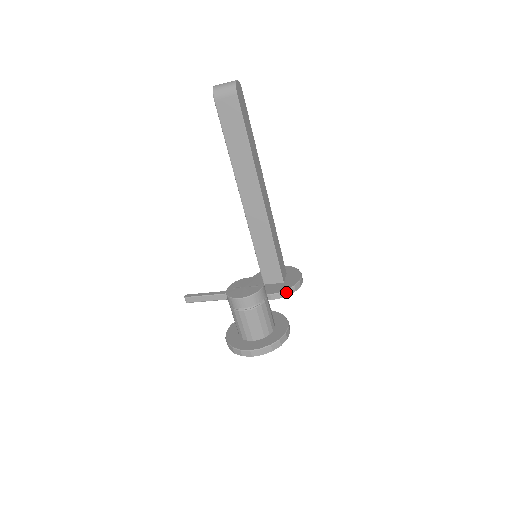
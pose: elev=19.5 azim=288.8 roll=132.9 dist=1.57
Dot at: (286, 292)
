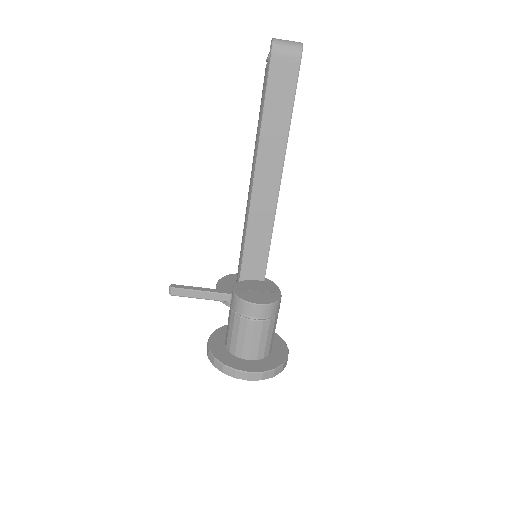
Dot at: occluded
